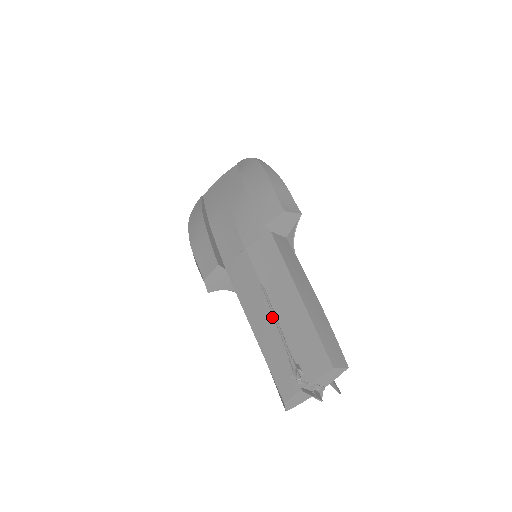
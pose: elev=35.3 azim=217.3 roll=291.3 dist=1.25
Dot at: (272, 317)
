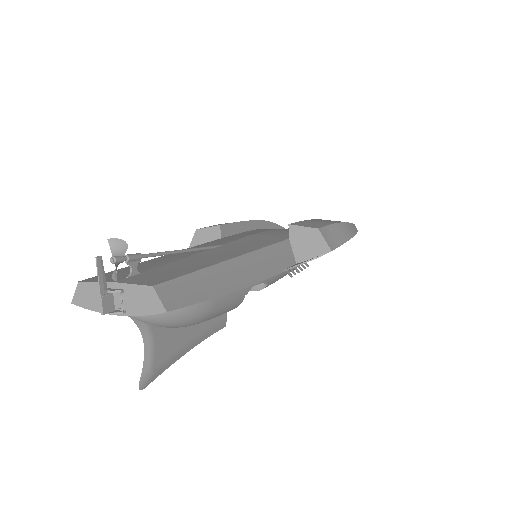
Dot at: (189, 254)
